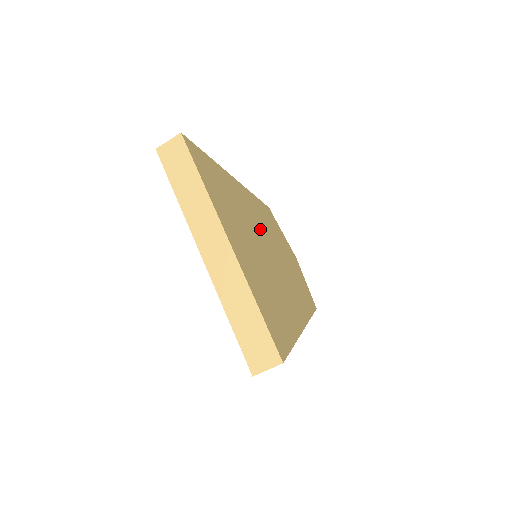
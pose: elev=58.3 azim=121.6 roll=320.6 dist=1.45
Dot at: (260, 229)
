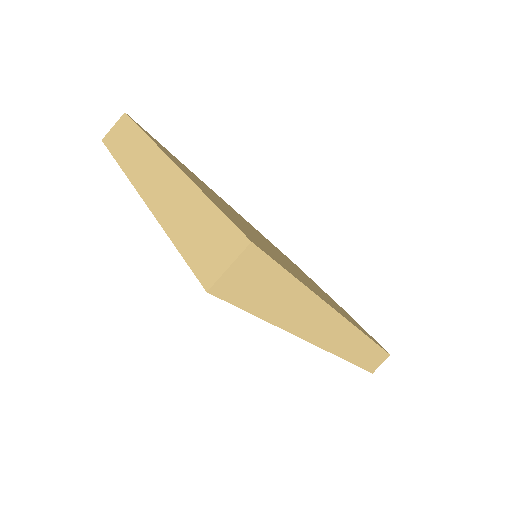
Dot at: occluded
